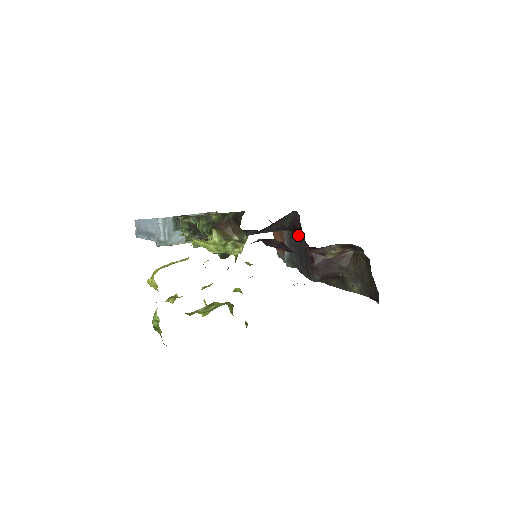
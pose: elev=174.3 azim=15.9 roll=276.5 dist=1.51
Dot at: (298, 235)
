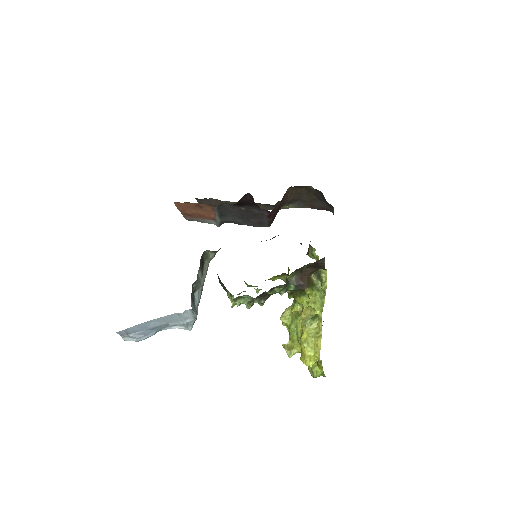
Dot at: (243, 206)
